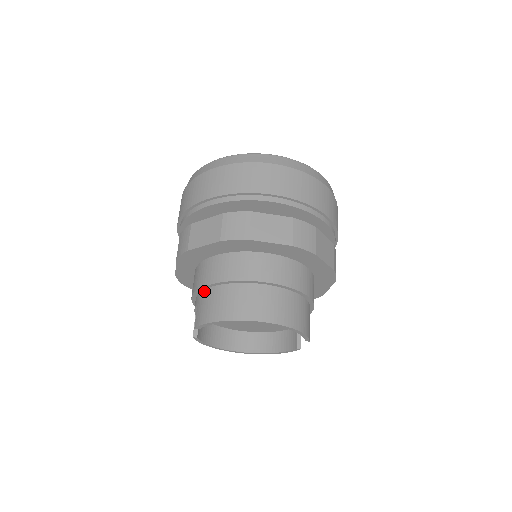
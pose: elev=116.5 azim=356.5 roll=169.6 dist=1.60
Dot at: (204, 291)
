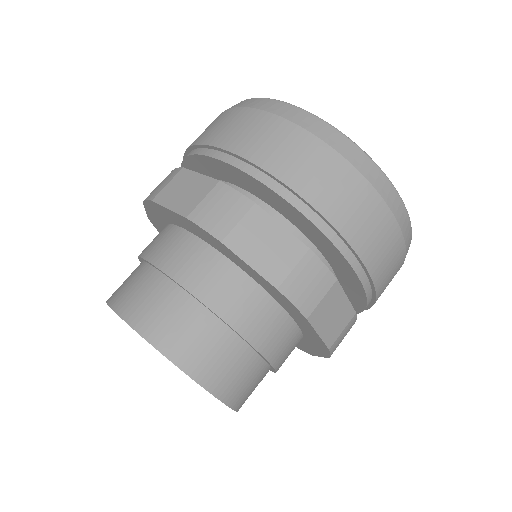
Dot at: (145, 264)
